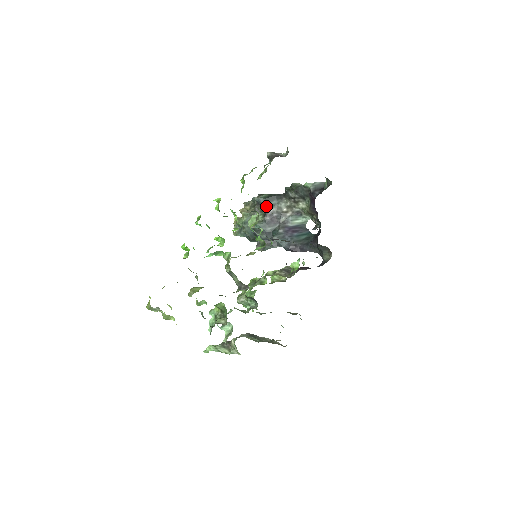
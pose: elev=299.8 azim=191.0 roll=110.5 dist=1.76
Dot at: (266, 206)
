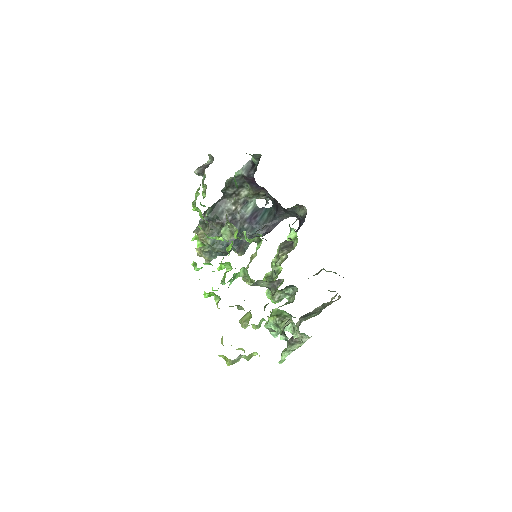
Dot at: (217, 217)
